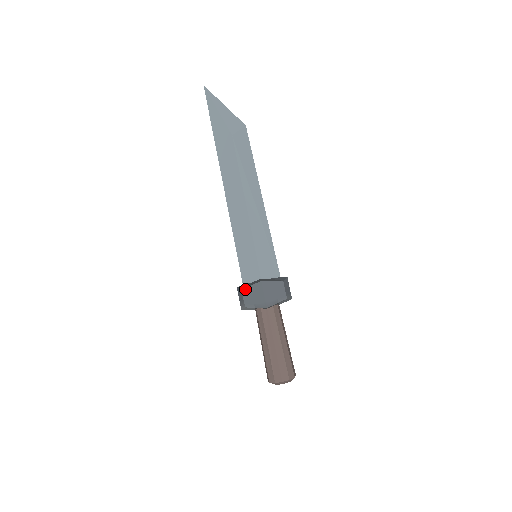
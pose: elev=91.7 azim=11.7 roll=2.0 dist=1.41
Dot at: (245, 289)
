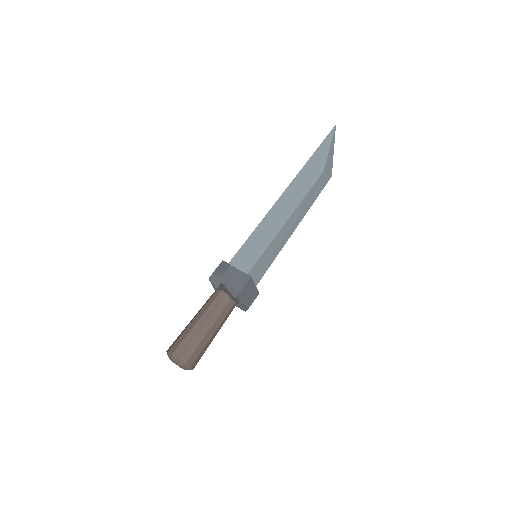
Dot at: (234, 268)
